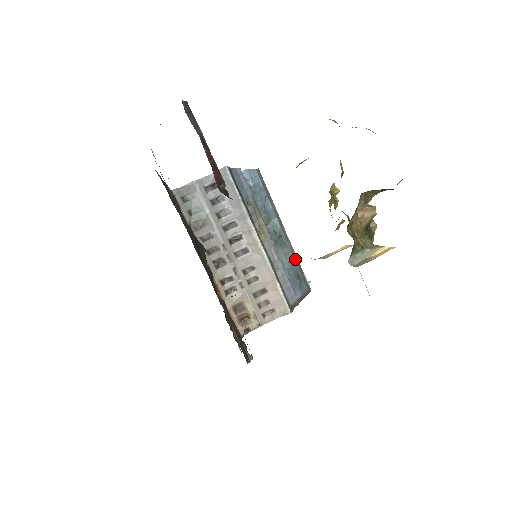
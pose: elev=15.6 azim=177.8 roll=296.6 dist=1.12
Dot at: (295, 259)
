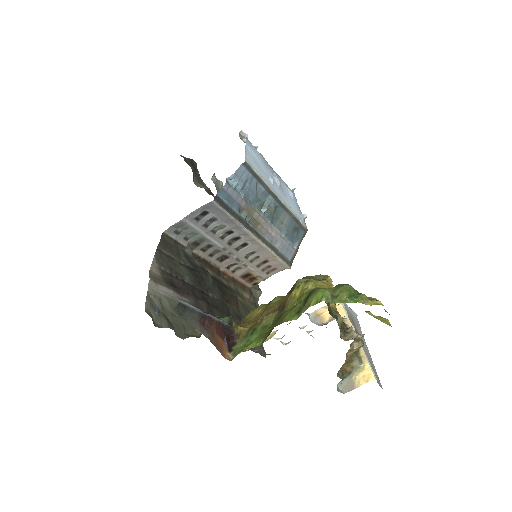
Dot at: (291, 217)
